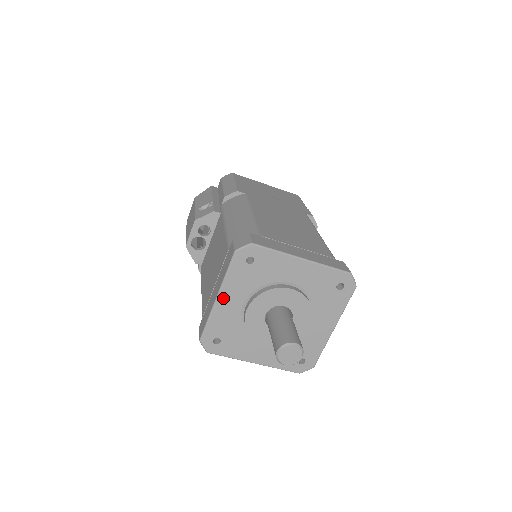
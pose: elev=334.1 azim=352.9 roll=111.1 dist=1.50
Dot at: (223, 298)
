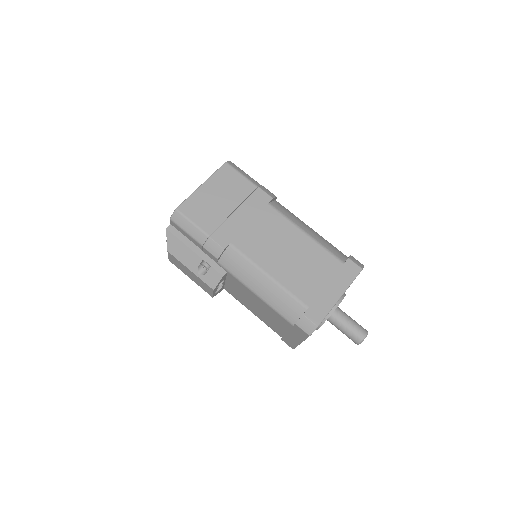
Dot at: occluded
